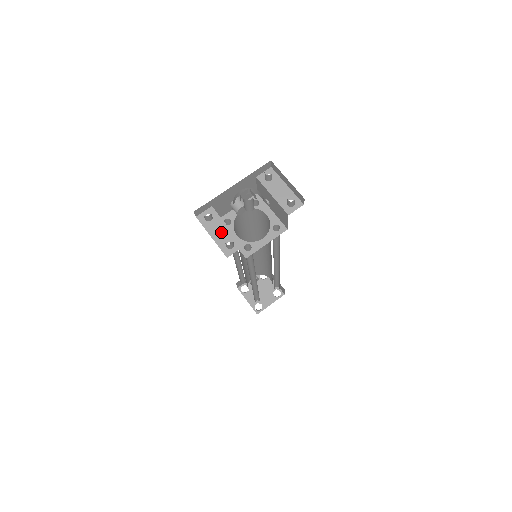
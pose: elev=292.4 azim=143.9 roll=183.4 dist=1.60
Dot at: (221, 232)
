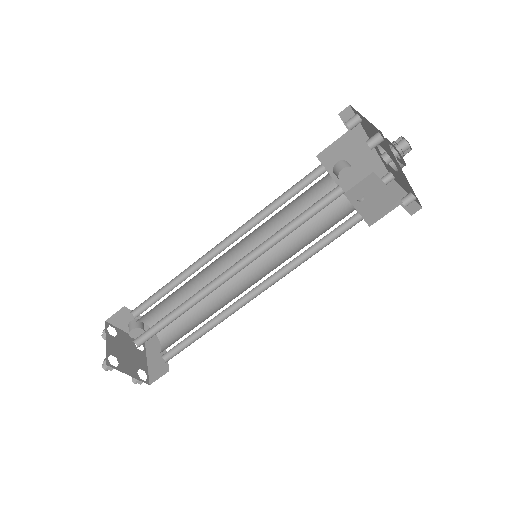
Dot at: occluded
